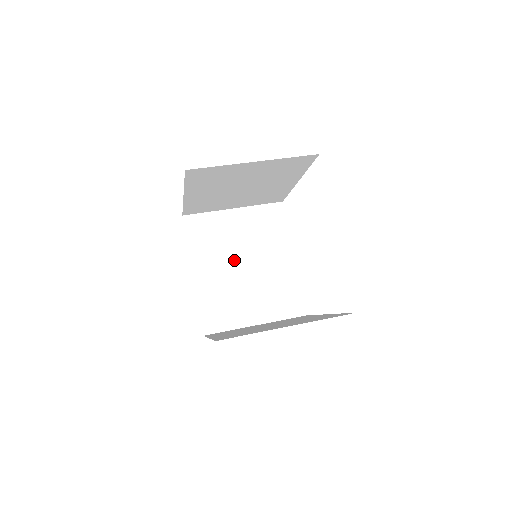
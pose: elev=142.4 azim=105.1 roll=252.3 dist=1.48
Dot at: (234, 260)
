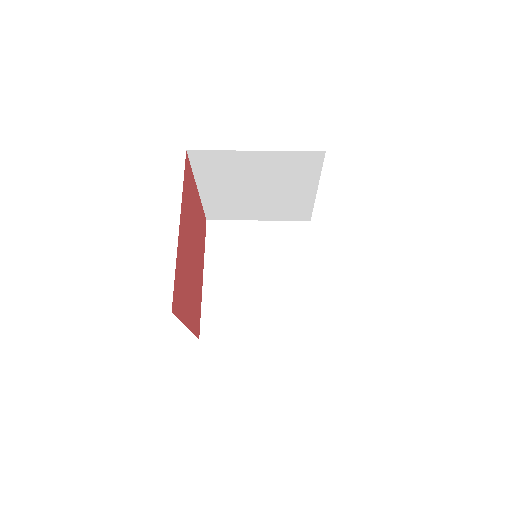
Dot at: (248, 270)
